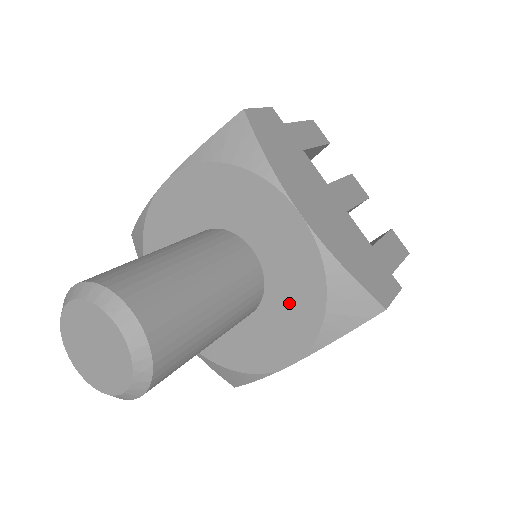
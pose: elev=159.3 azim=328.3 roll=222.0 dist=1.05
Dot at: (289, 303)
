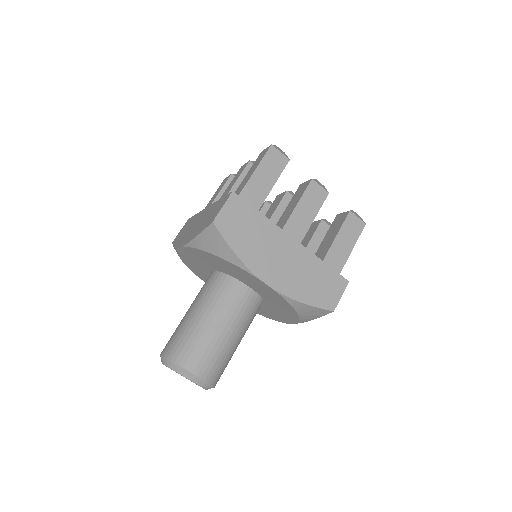
Dot at: (278, 307)
